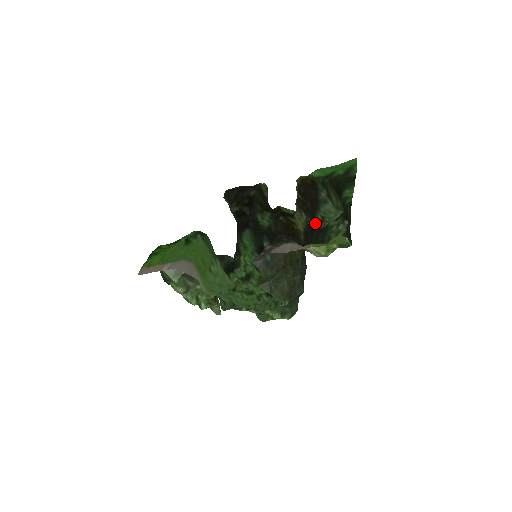
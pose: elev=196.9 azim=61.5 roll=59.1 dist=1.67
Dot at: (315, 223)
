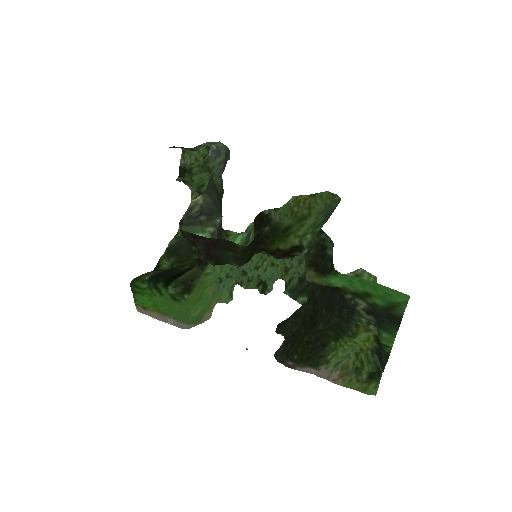
Dot at: occluded
